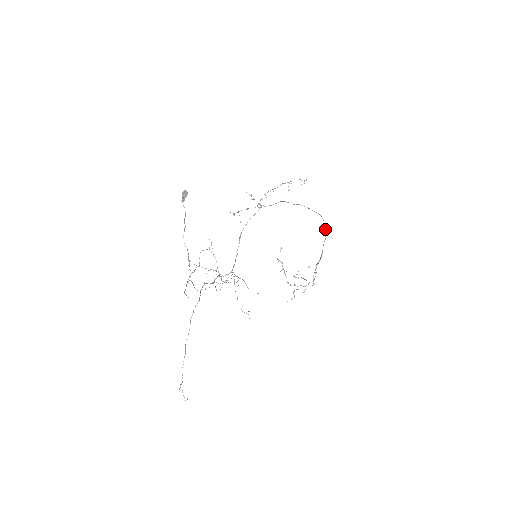
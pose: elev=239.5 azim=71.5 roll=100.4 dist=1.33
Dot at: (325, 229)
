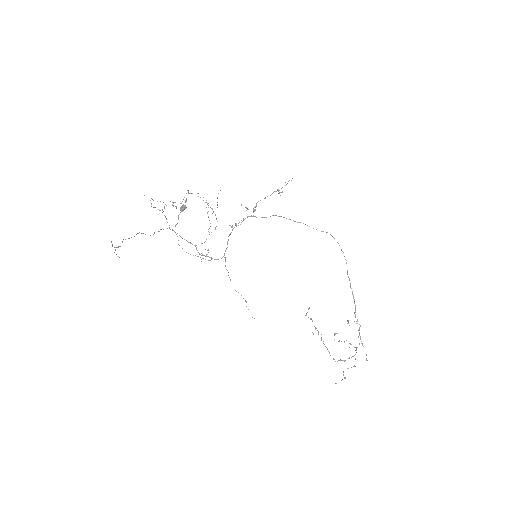
Dot at: (341, 250)
